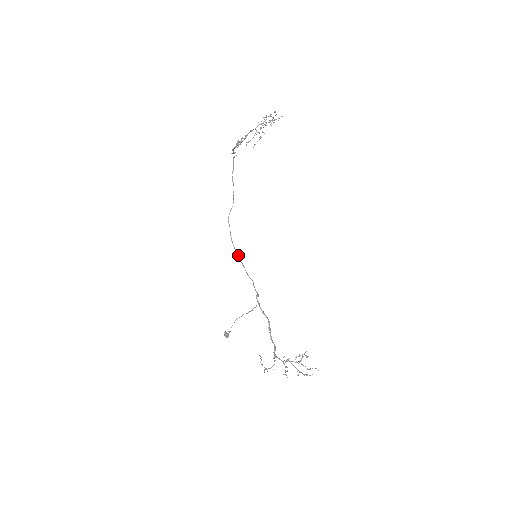
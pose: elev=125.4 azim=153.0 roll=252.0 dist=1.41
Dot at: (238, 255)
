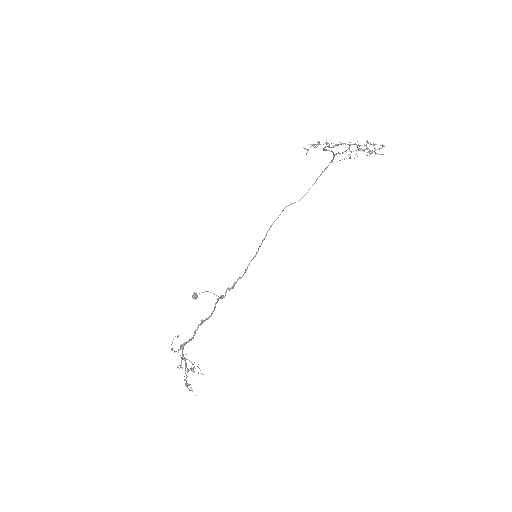
Dot at: (261, 244)
